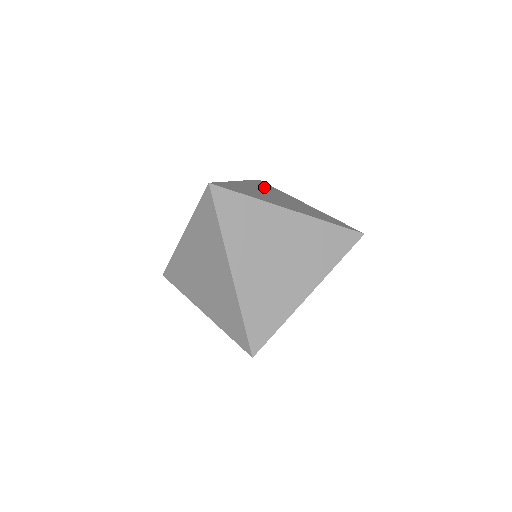
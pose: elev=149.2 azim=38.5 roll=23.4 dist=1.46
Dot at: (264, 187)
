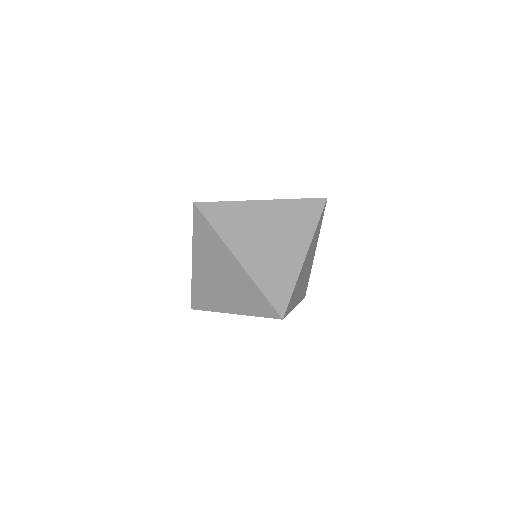
Dot at: occluded
